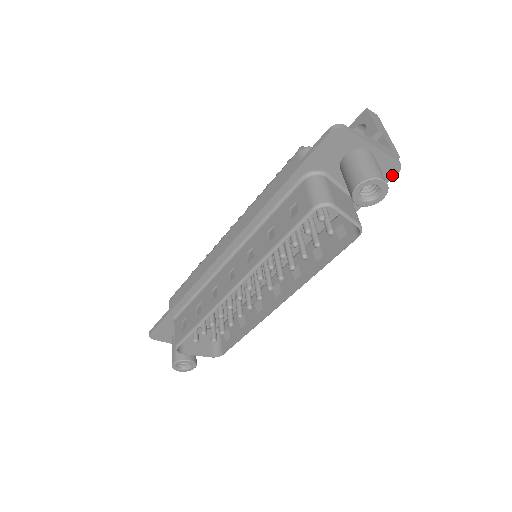
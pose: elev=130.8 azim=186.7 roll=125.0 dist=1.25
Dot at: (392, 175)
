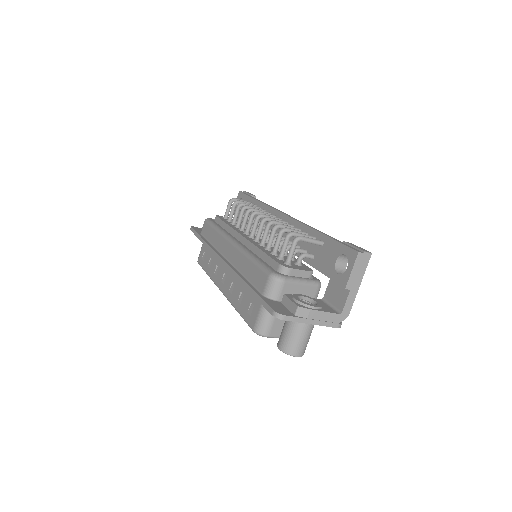
Dot at: occluded
